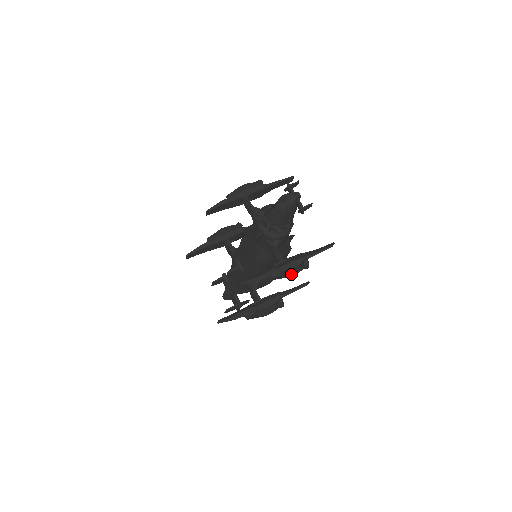
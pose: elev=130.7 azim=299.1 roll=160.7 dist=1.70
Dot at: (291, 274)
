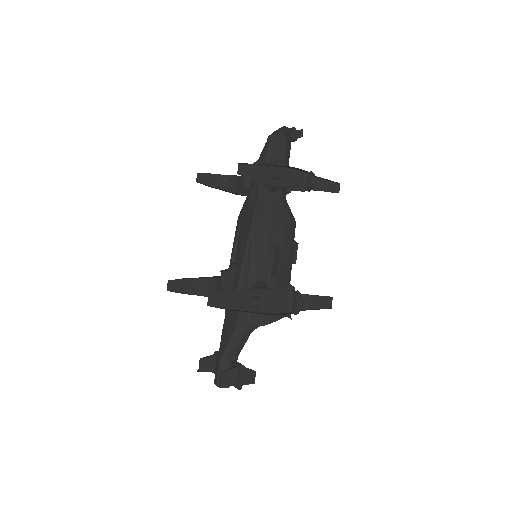
Dot at: occluded
